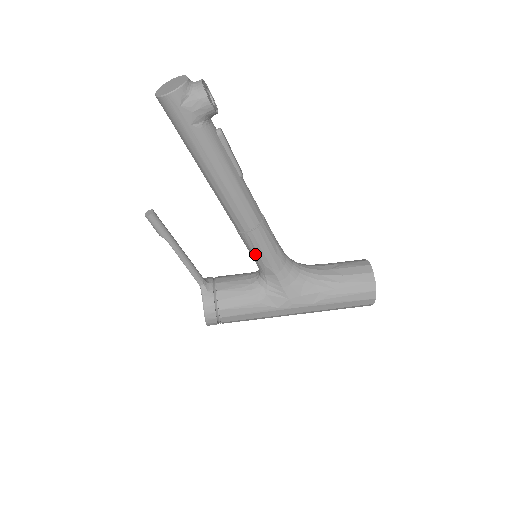
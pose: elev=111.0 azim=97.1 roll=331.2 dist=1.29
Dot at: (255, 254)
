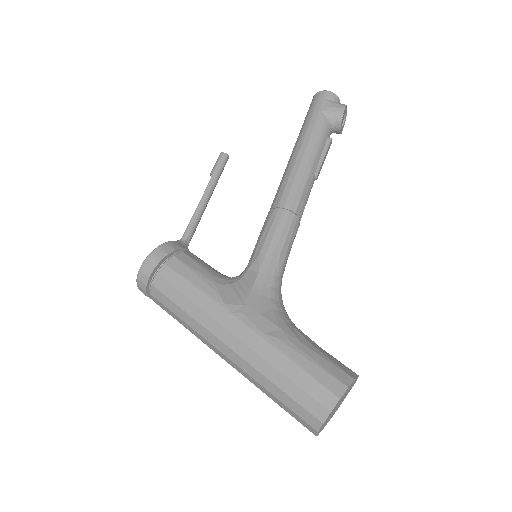
Dot at: (262, 238)
